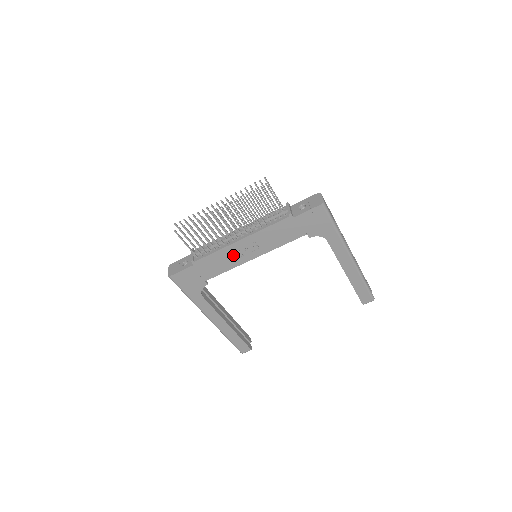
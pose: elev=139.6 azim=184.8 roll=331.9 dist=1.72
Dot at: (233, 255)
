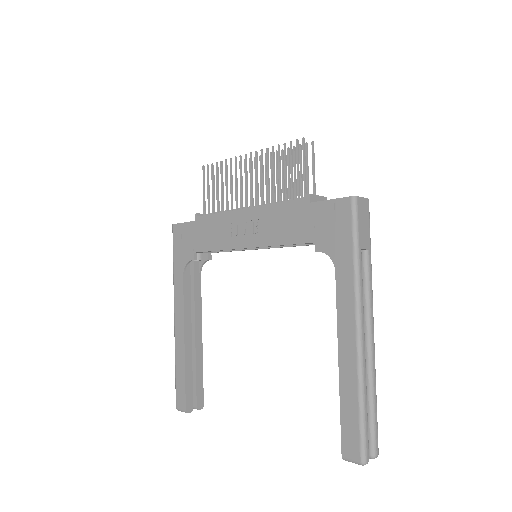
Dot at: (231, 229)
